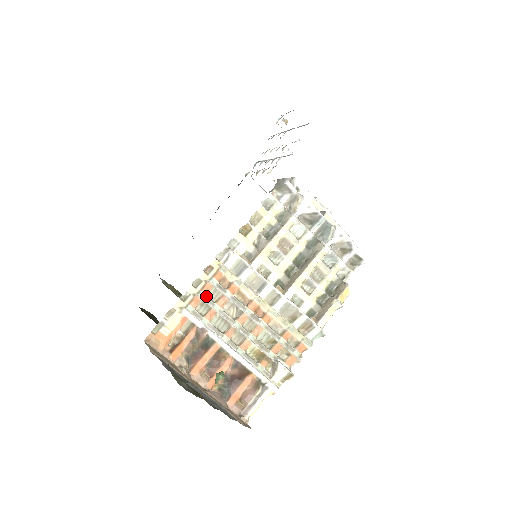
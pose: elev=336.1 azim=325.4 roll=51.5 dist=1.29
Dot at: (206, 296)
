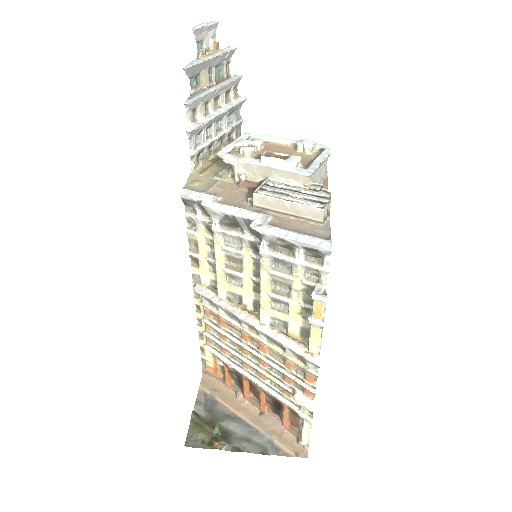
Dot at: (211, 333)
